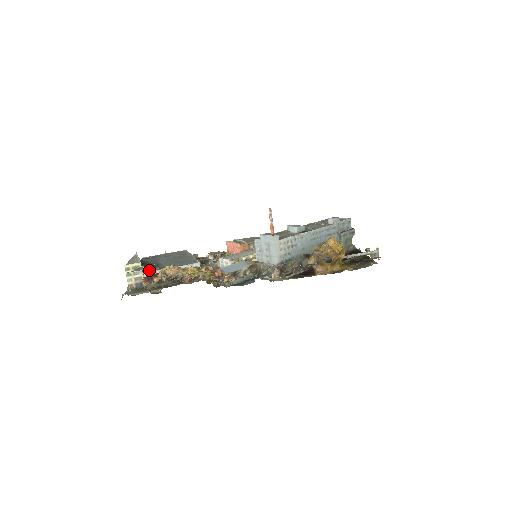
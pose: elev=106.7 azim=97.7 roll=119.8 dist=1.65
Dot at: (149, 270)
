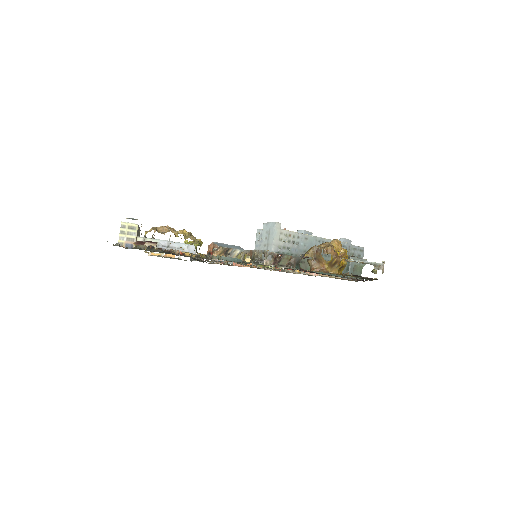
Dot at: (144, 236)
